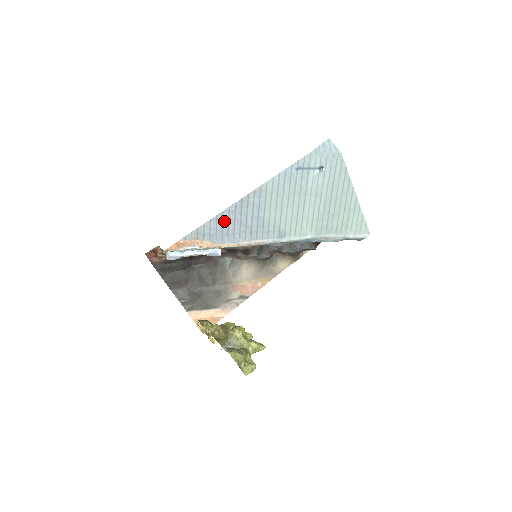
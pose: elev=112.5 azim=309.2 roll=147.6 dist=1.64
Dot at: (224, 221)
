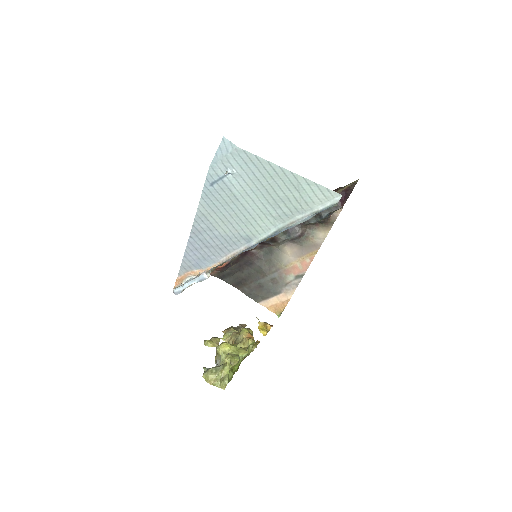
Dot at: (194, 251)
